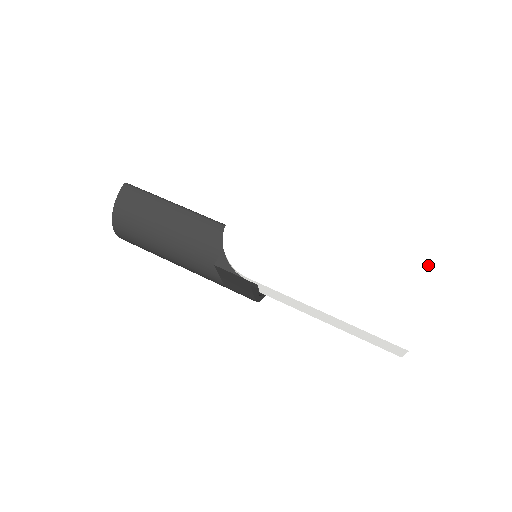
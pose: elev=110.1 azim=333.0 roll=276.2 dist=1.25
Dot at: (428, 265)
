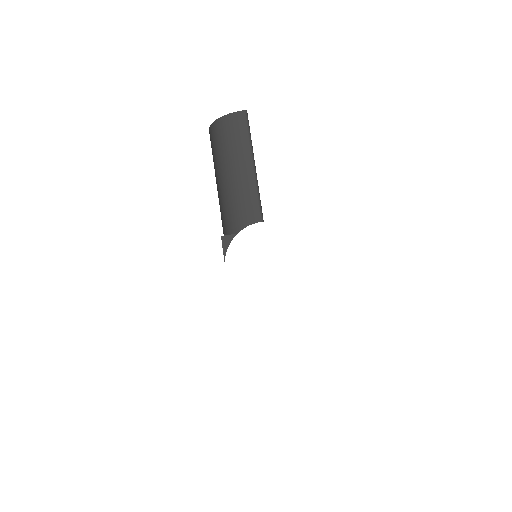
Dot at: (320, 393)
